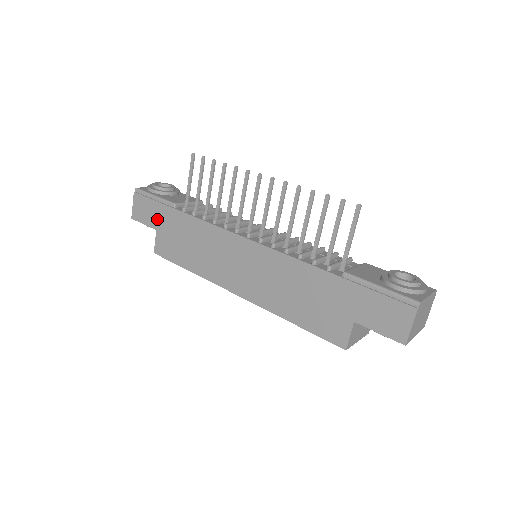
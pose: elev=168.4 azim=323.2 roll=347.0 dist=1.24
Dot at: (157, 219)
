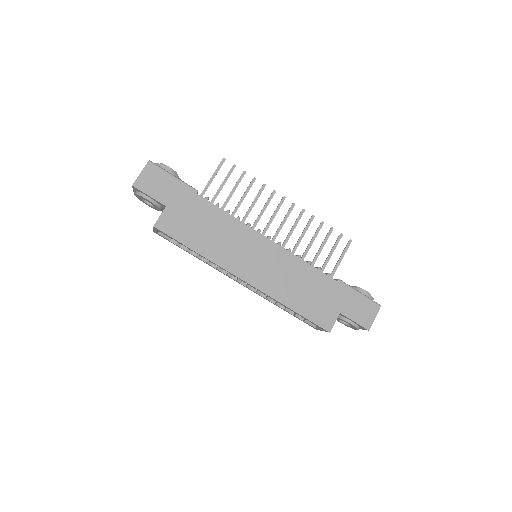
Dot at: (171, 197)
